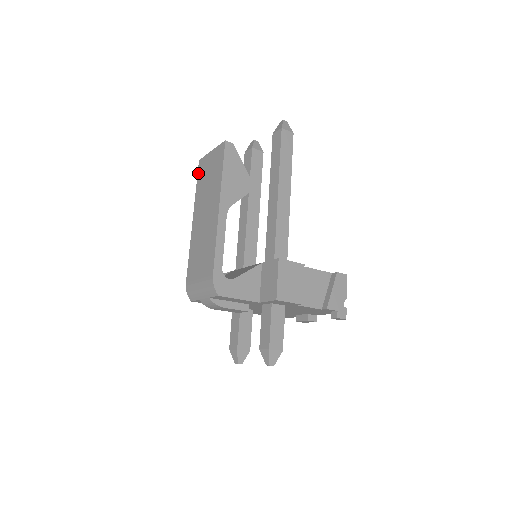
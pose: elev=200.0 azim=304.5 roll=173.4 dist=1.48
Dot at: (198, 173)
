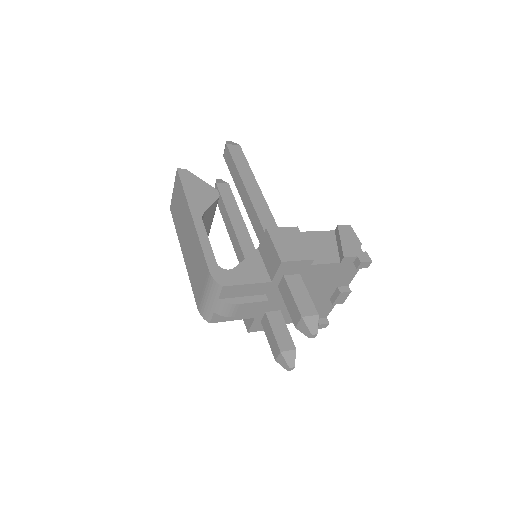
Dot at: (172, 217)
